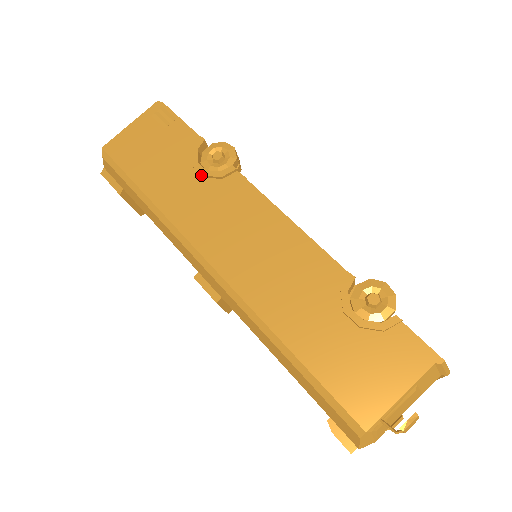
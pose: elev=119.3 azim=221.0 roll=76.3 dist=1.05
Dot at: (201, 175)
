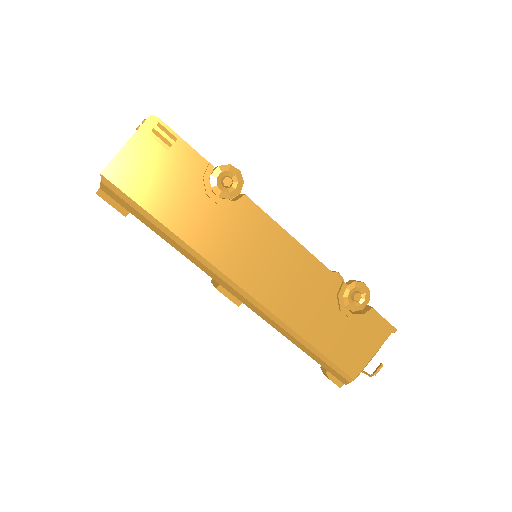
Dot at: (216, 203)
